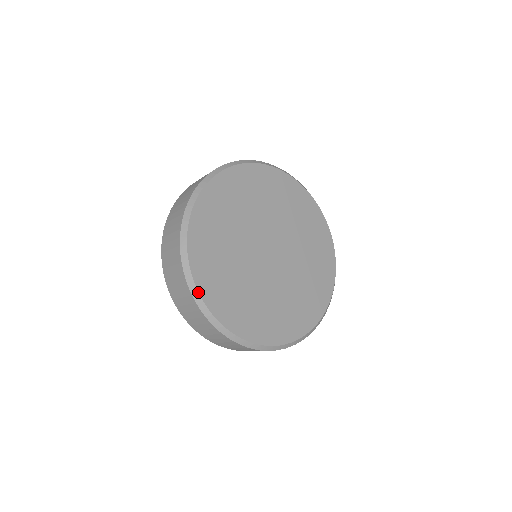
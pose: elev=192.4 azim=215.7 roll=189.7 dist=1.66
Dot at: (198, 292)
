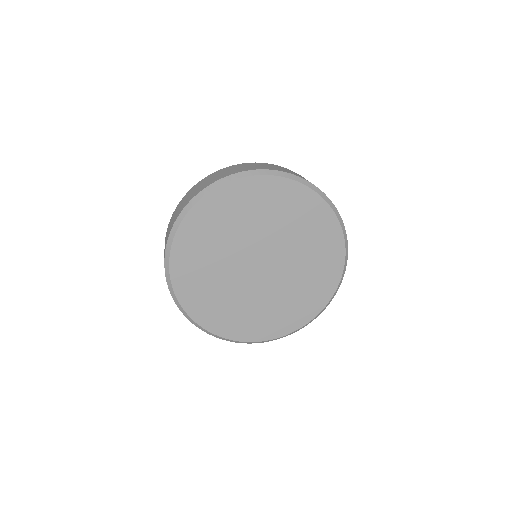
Dot at: (207, 331)
